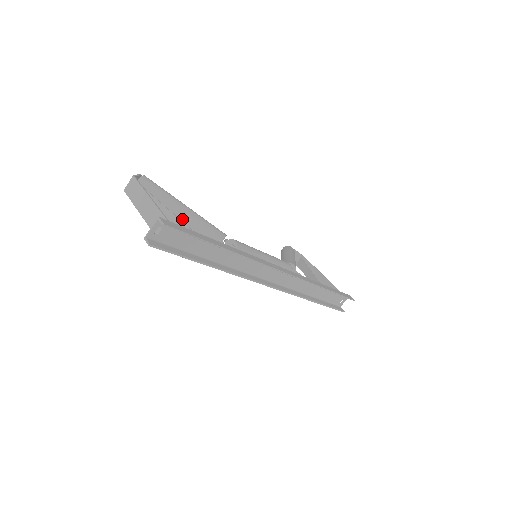
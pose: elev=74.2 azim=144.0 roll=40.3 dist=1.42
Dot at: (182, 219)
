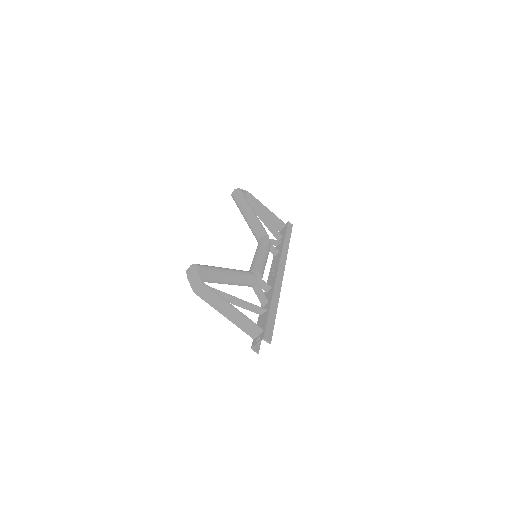
Dot at: (230, 283)
